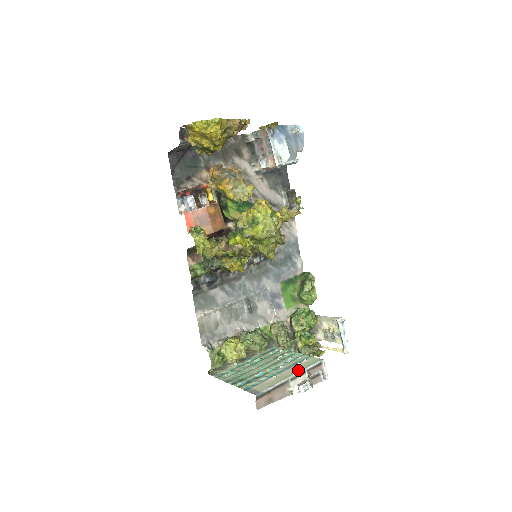
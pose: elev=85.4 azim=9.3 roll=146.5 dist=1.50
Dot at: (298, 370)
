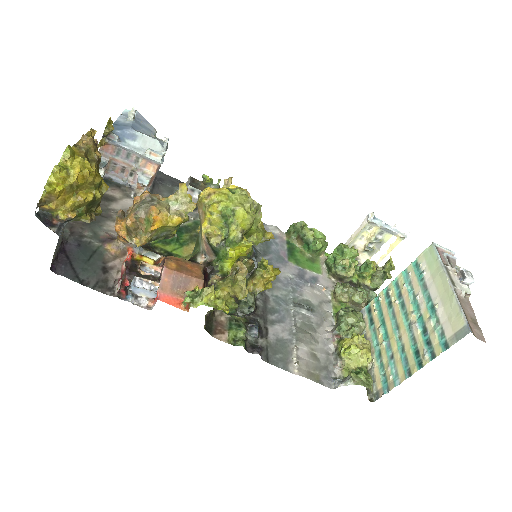
Dot at: (440, 273)
